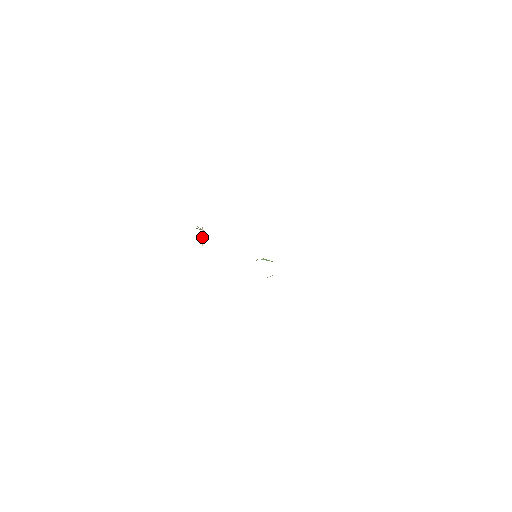
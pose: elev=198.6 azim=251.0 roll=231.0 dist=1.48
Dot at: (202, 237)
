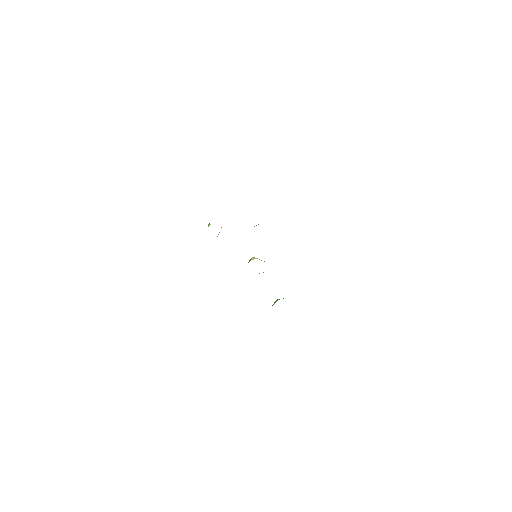
Dot at: (218, 234)
